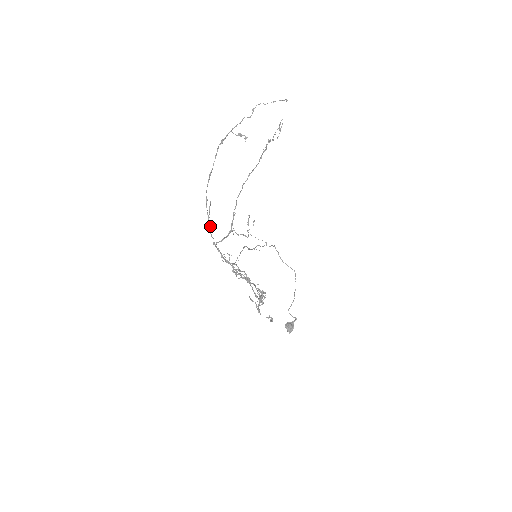
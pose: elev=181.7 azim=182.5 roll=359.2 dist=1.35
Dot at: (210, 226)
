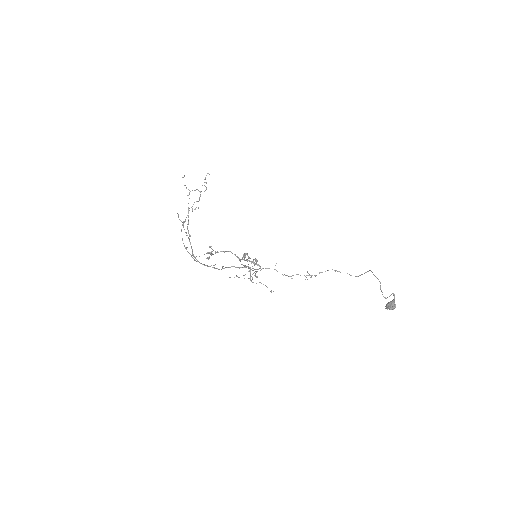
Dot at: (192, 257)
